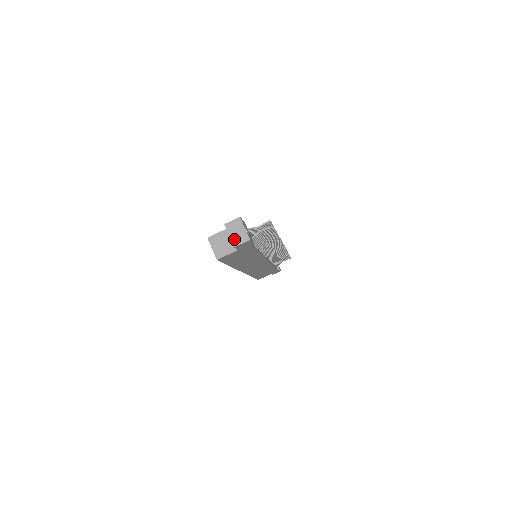
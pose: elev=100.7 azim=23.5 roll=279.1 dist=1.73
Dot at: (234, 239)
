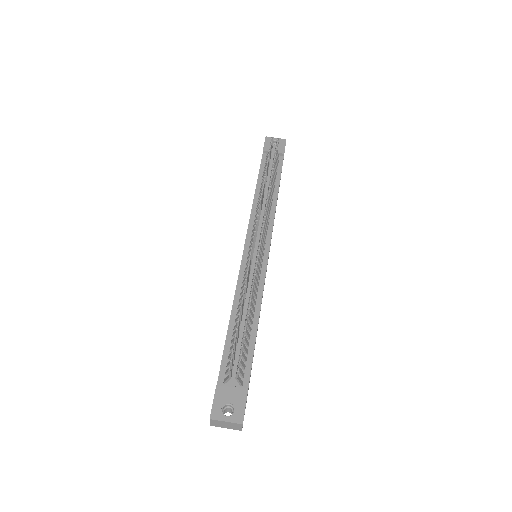
Dot at: (232, 428)
